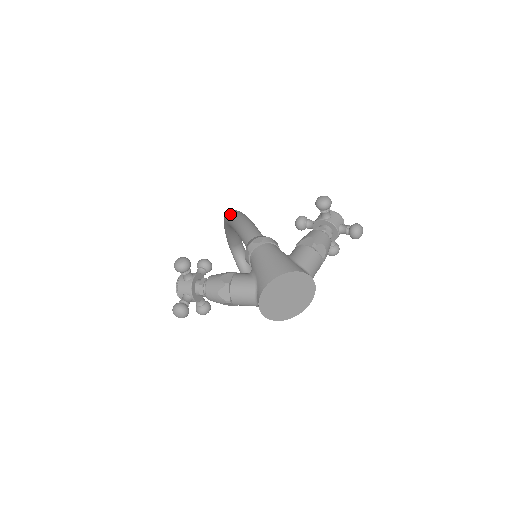
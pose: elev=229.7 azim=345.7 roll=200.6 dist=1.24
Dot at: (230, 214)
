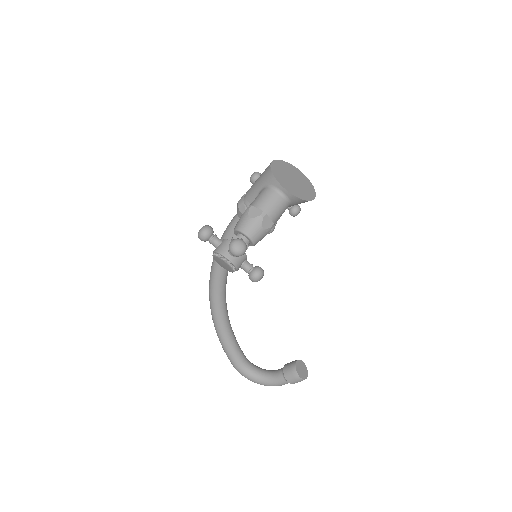
Dot at: occluded
